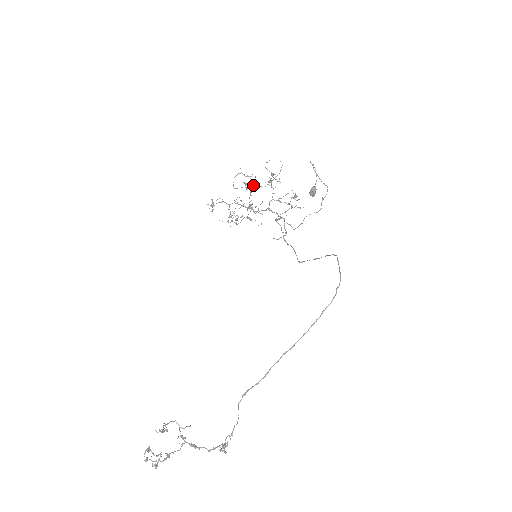
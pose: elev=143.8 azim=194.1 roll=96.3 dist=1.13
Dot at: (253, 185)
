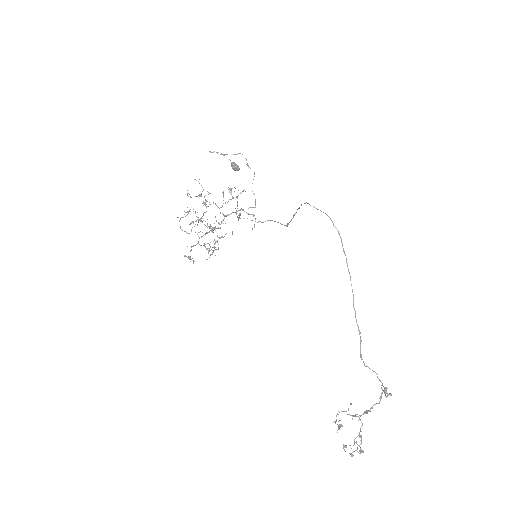
Dot at: occluded
